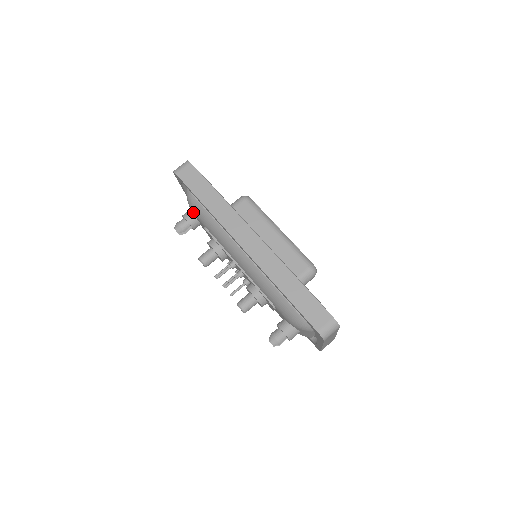
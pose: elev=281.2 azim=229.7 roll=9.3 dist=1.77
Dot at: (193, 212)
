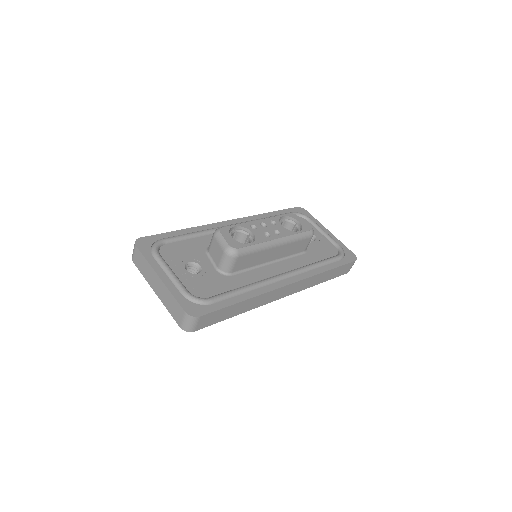
Dot at: occluded
